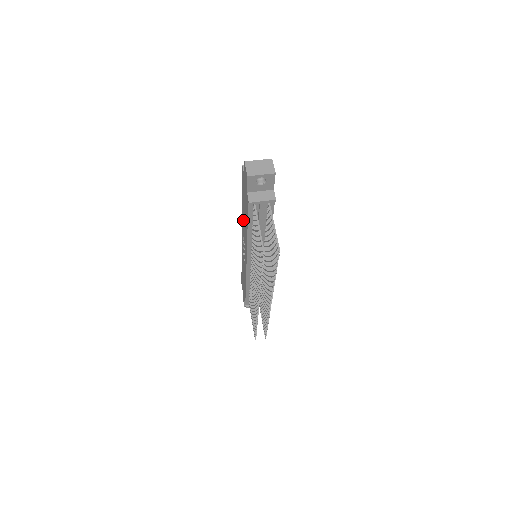
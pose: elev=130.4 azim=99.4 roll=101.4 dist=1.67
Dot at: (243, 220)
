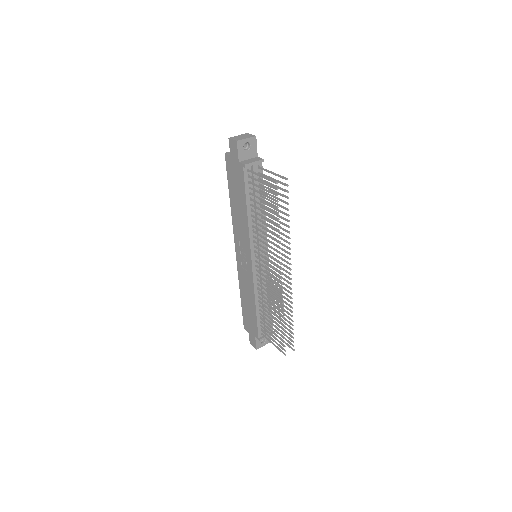
Dot at: (236, 217)
